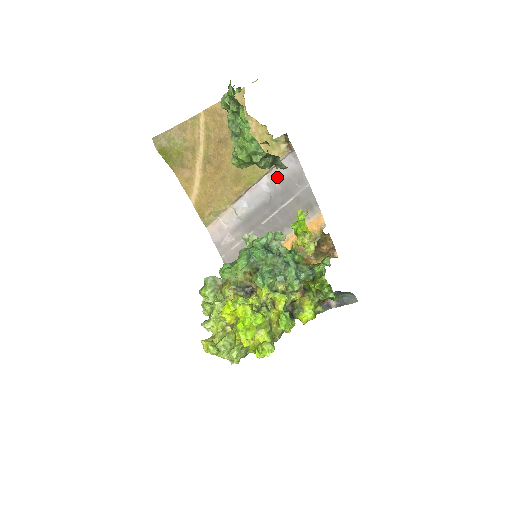
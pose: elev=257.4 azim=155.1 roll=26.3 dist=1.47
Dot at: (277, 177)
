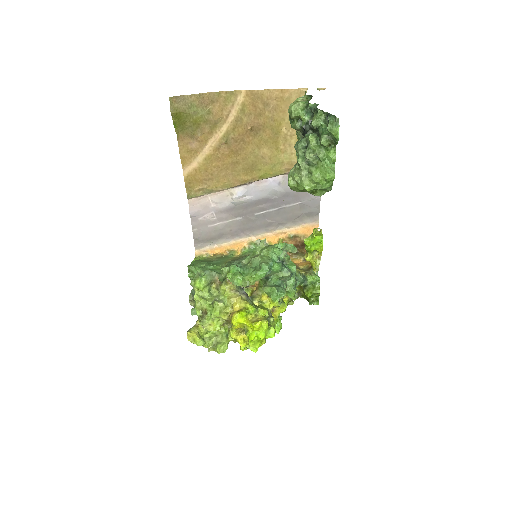
Dot at: occluded
